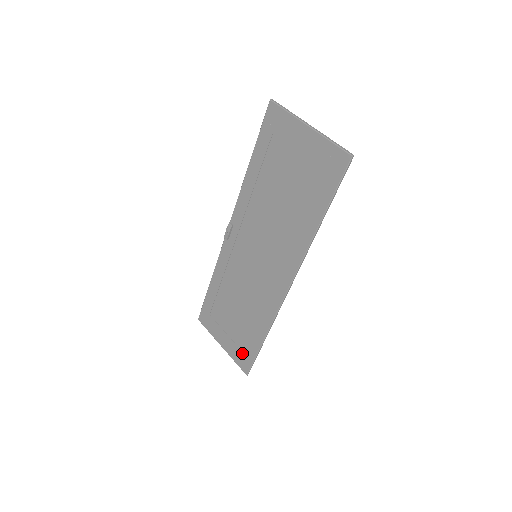
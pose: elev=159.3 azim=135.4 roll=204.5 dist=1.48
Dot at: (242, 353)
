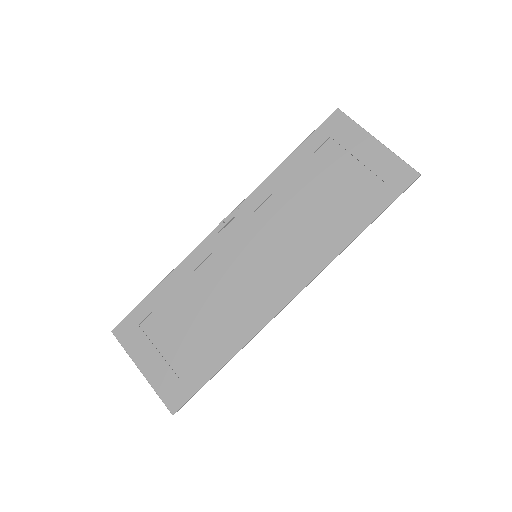
Dot at: (178, 381)
